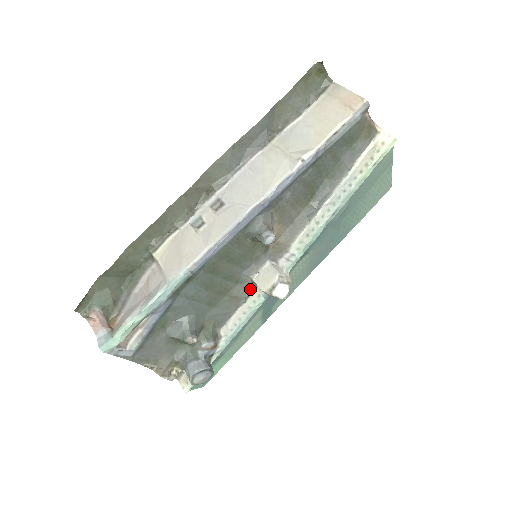
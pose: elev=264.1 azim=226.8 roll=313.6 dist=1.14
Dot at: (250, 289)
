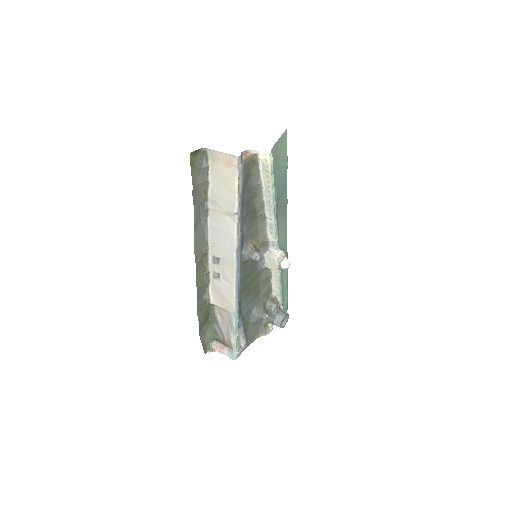
Dot at: (268, 270)
